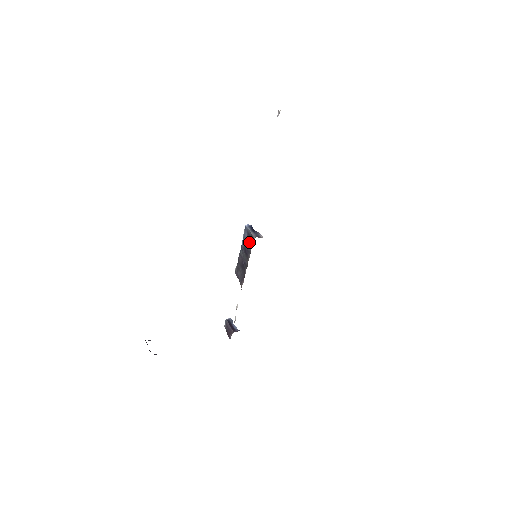
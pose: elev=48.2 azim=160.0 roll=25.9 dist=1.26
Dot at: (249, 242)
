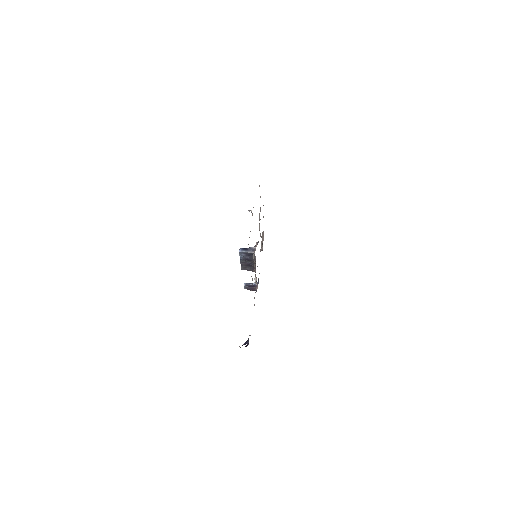
Dot at: (249, 256)
